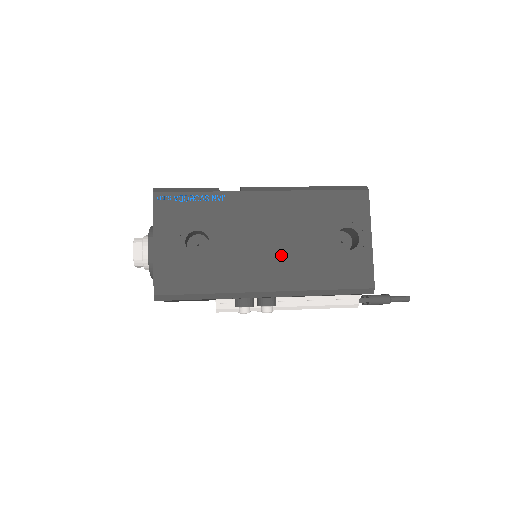
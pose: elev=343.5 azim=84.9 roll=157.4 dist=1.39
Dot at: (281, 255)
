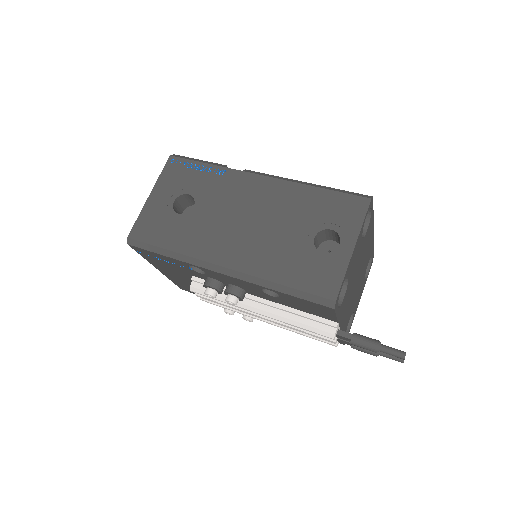
Dot at: (251, 236)
